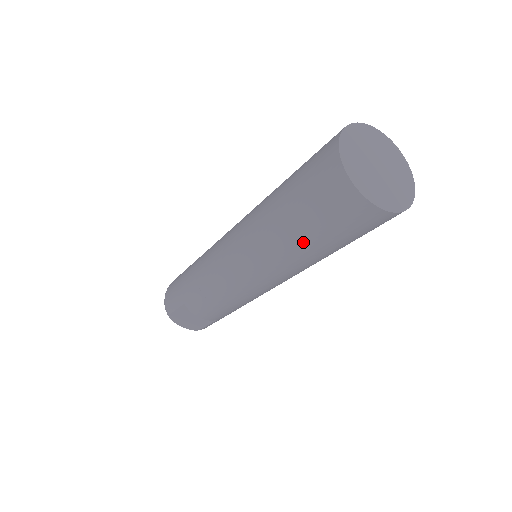
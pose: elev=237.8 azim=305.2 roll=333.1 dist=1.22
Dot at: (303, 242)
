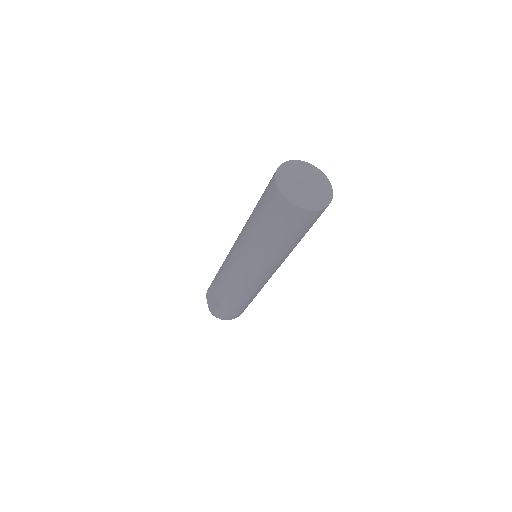
Dot at: (255, 217)
